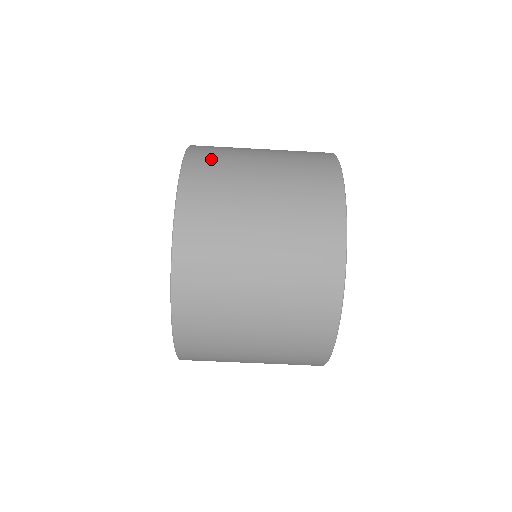
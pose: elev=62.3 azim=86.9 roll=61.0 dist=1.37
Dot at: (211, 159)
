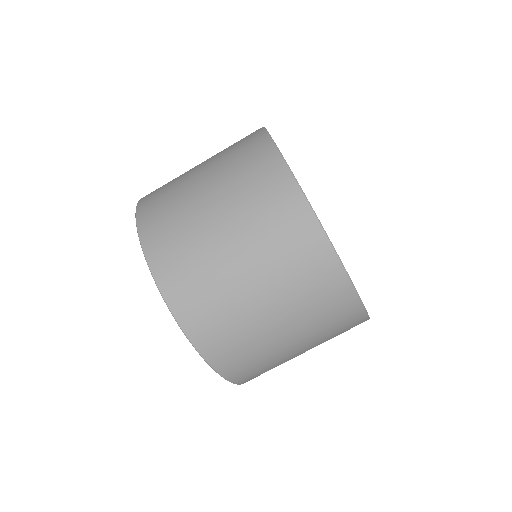
Dot at: (167, 238)
